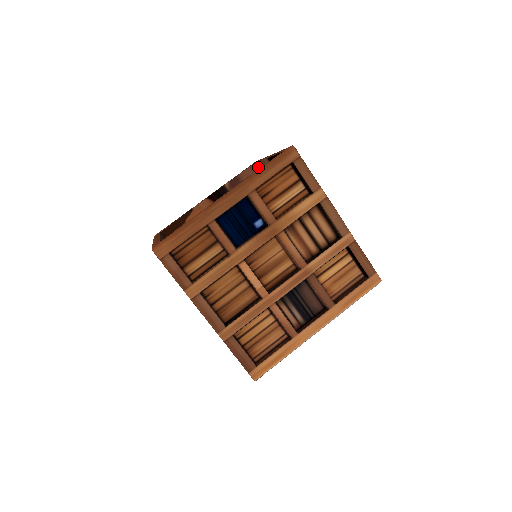
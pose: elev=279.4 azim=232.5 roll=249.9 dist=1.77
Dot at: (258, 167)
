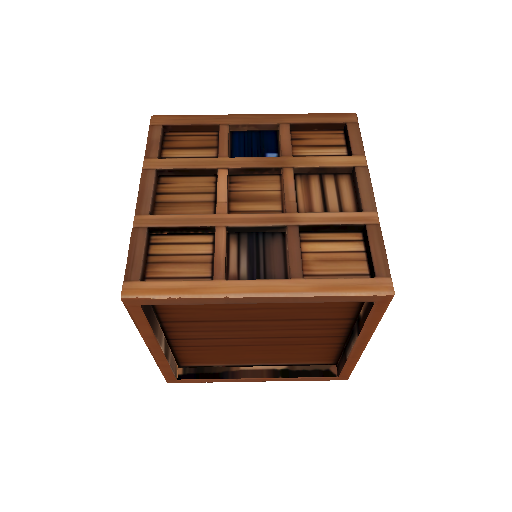
Dot at: occluded
